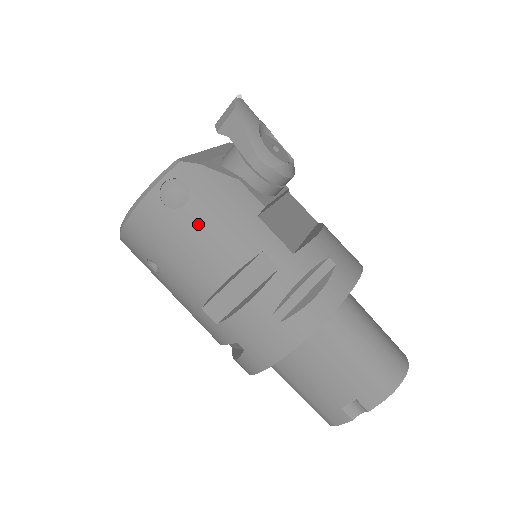
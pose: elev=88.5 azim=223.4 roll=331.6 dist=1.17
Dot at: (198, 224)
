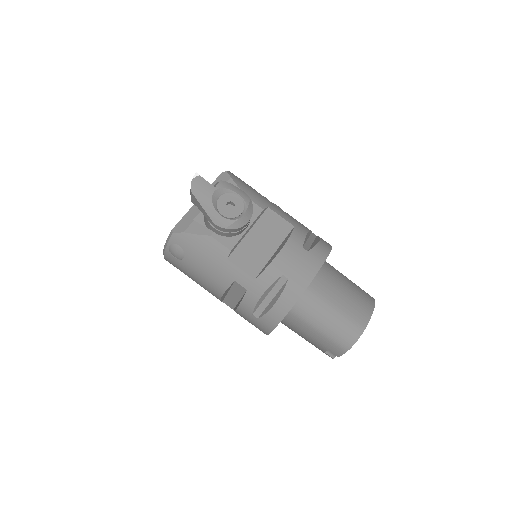
Dot at: (195, 268)
